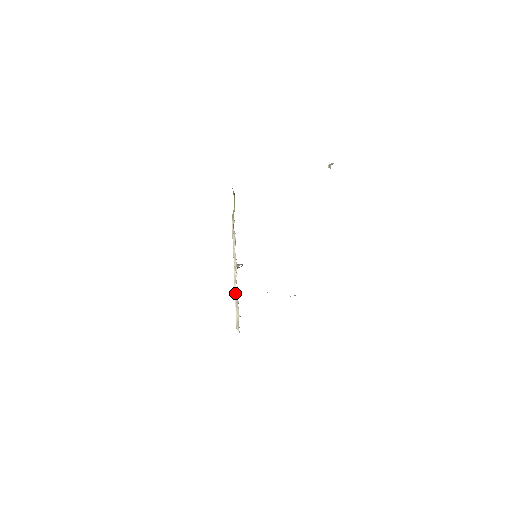
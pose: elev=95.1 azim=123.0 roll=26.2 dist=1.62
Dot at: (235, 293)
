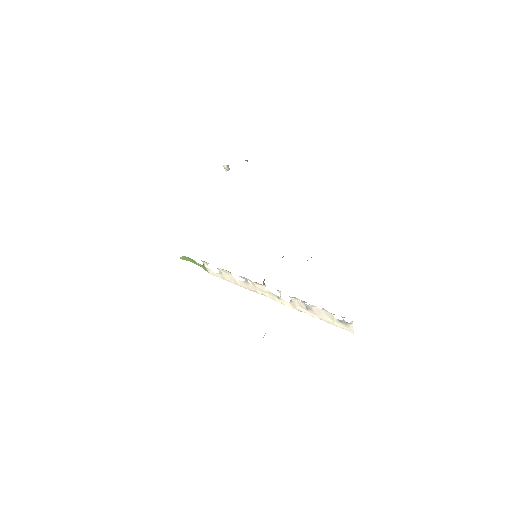
Dot at: (296, 308)
